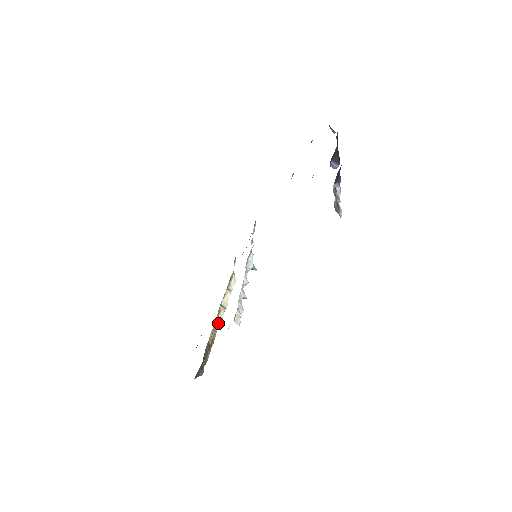
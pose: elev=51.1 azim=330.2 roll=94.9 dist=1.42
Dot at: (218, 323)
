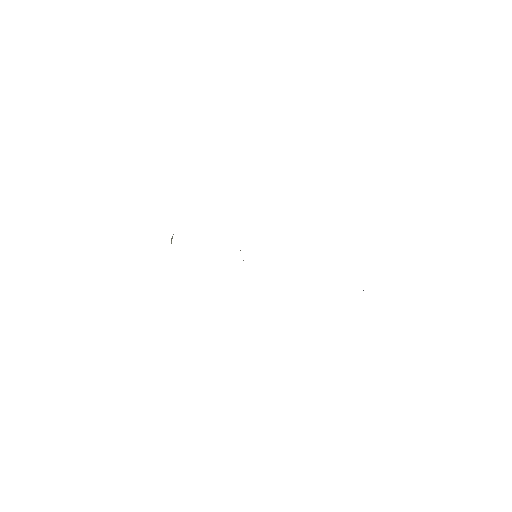
Dot at: occluded
